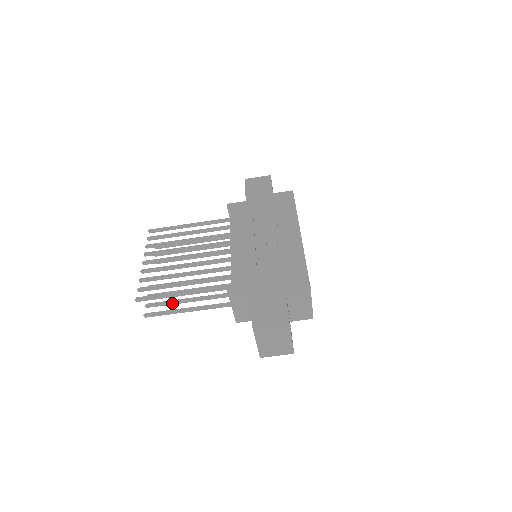
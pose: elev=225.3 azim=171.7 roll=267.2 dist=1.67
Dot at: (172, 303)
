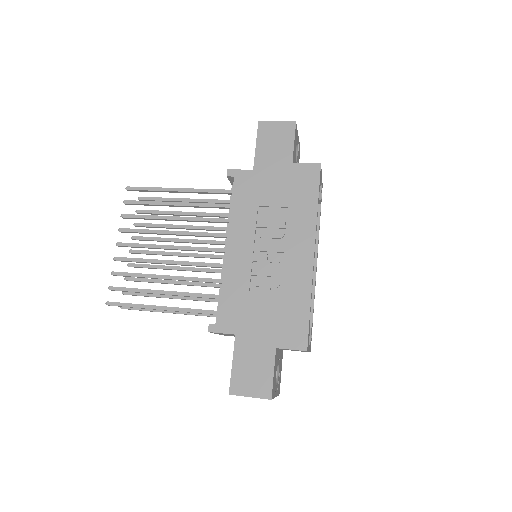
Dot at: (152, 296)
